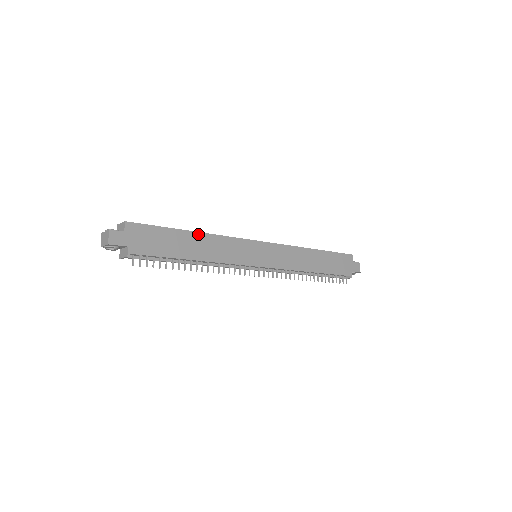
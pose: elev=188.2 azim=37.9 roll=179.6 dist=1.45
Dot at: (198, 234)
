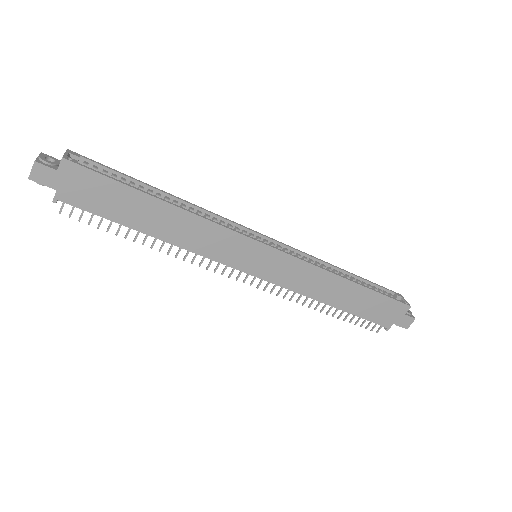
Dot at: (171, 207)
